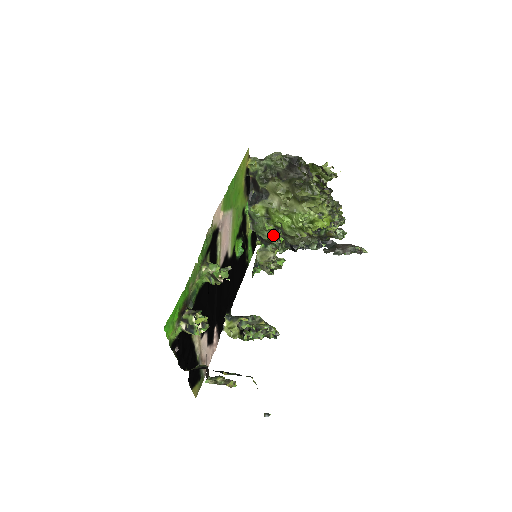
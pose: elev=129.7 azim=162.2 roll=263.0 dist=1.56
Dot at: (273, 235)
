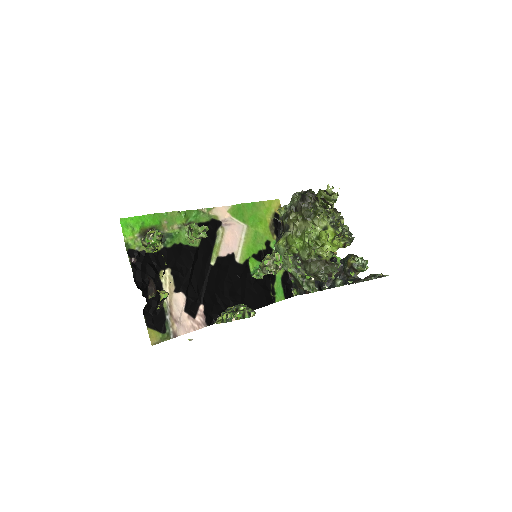
Dot at: (296, 269)
